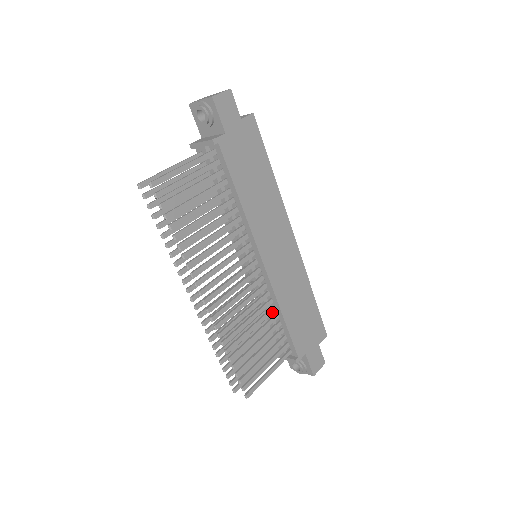
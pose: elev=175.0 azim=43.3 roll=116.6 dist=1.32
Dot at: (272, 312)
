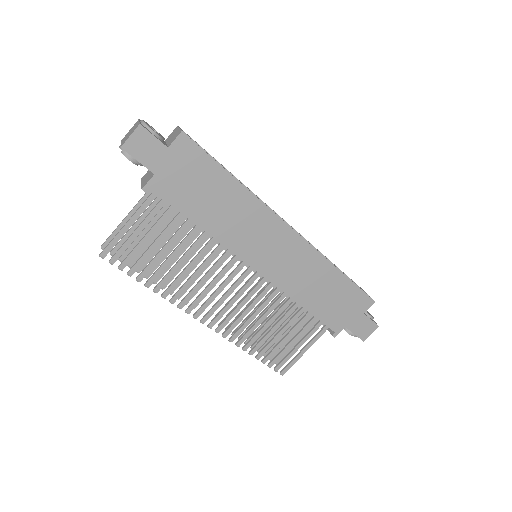
Dot at: (289, 303)
